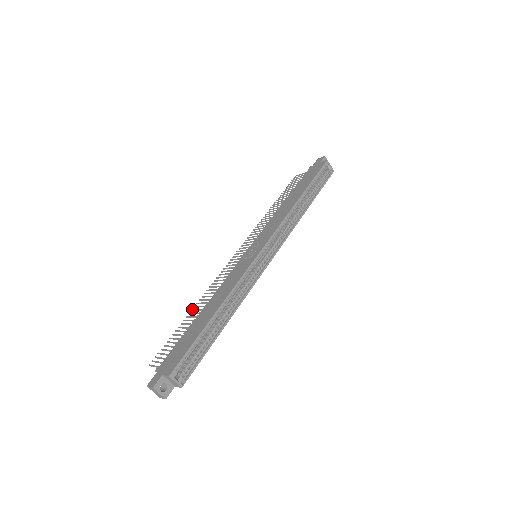
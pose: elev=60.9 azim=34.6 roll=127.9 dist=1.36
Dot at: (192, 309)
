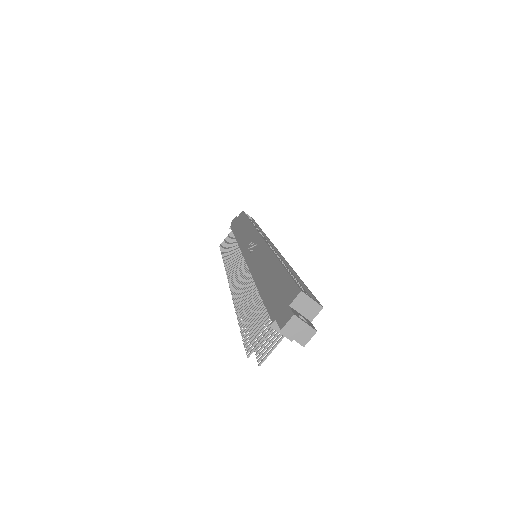
Dot at: (237, 312)
